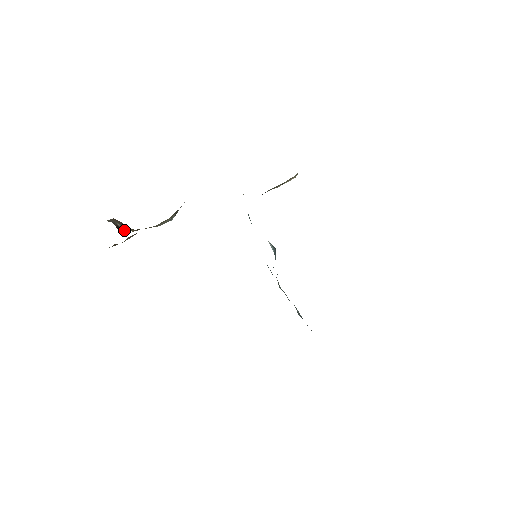
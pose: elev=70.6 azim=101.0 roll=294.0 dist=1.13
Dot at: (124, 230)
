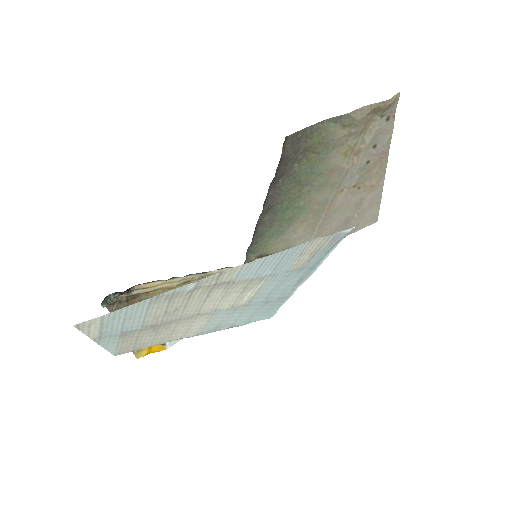
Dot at: occluded
